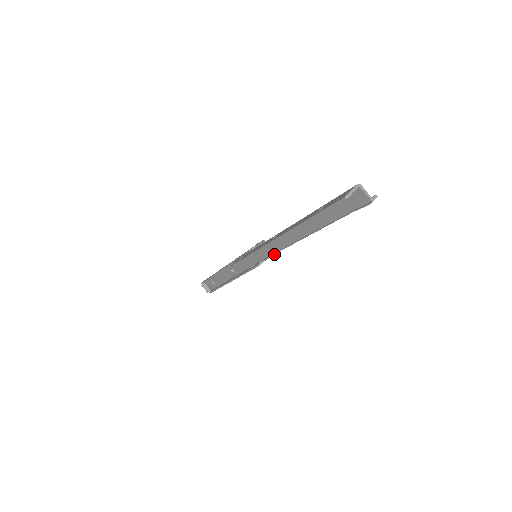
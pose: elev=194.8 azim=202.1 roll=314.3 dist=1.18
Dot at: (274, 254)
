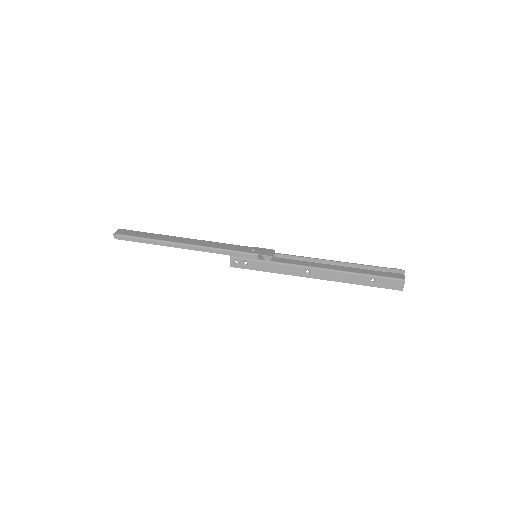
Dot at: (274, 252)
